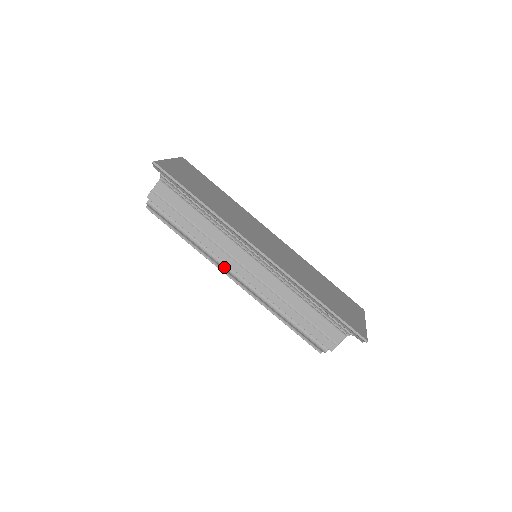
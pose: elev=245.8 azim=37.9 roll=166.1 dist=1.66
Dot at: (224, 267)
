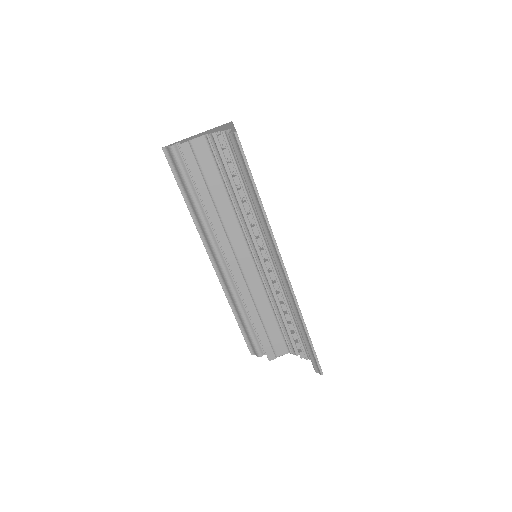
Dot at: (214, 248)
